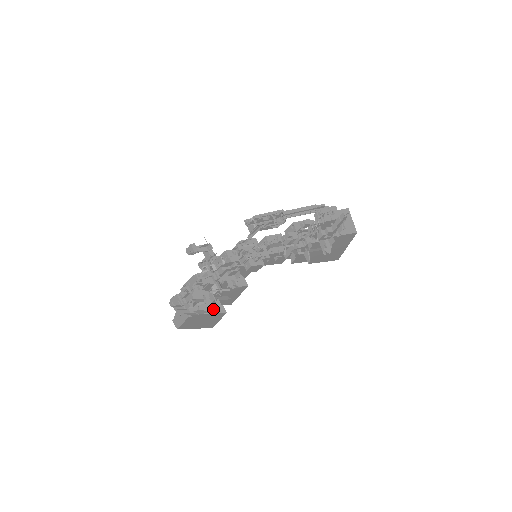
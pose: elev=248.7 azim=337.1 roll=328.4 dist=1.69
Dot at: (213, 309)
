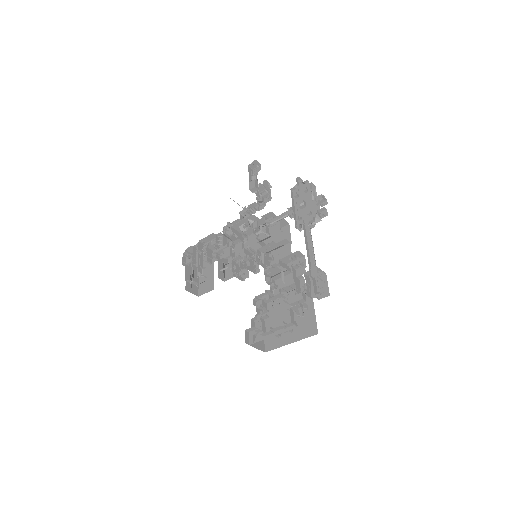
Dot at: occluded
